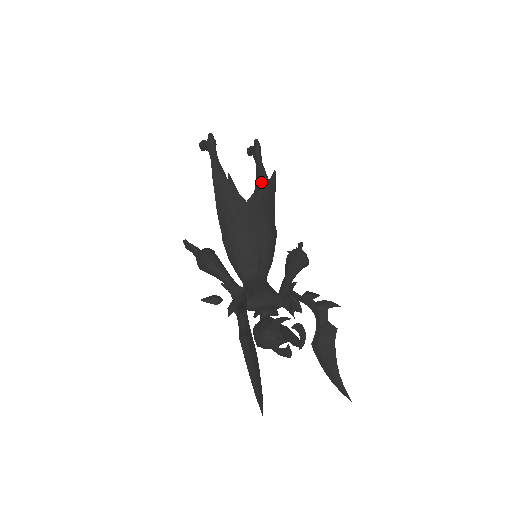
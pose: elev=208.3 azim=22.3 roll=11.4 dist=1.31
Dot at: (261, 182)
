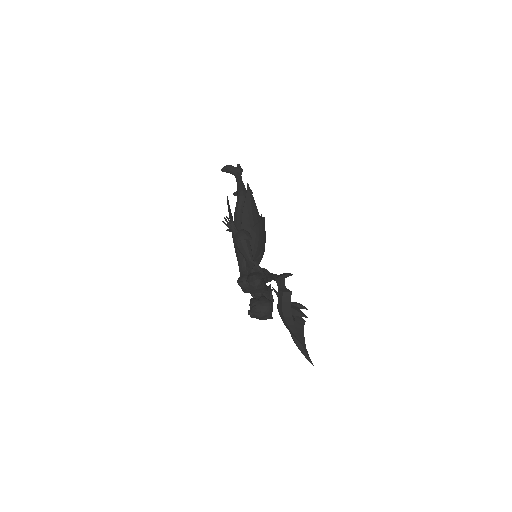
Dot at: occluded
